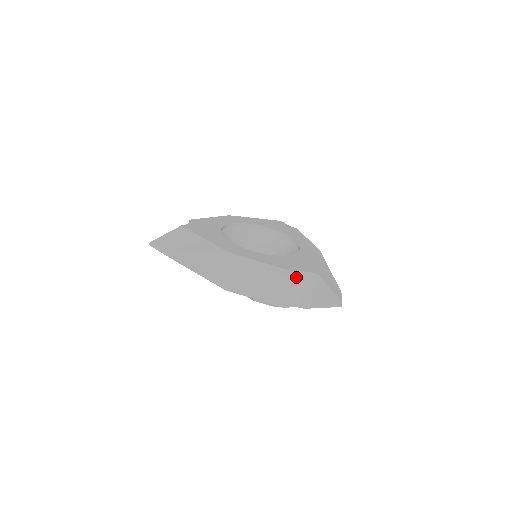
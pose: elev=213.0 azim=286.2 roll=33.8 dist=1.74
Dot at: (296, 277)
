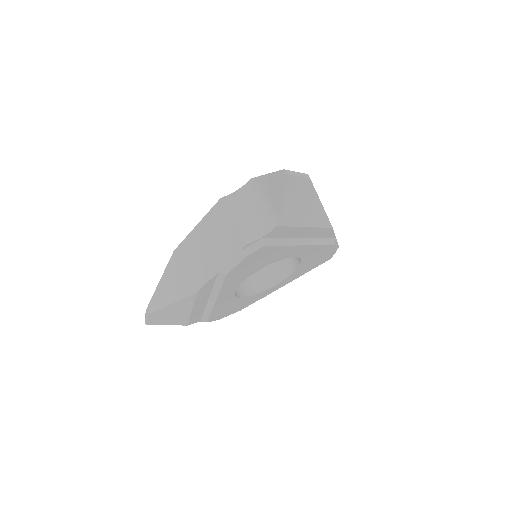
Dot at: (229, 203)
